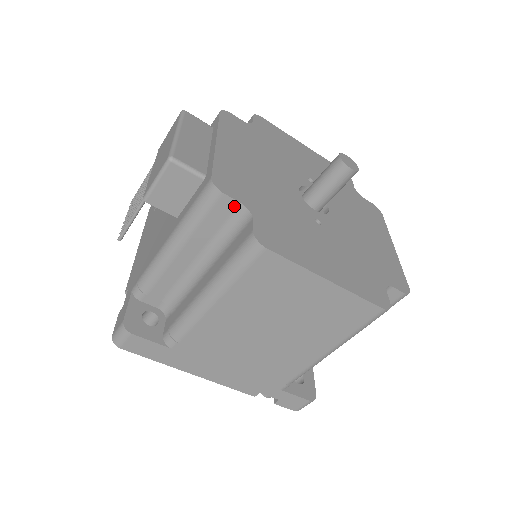
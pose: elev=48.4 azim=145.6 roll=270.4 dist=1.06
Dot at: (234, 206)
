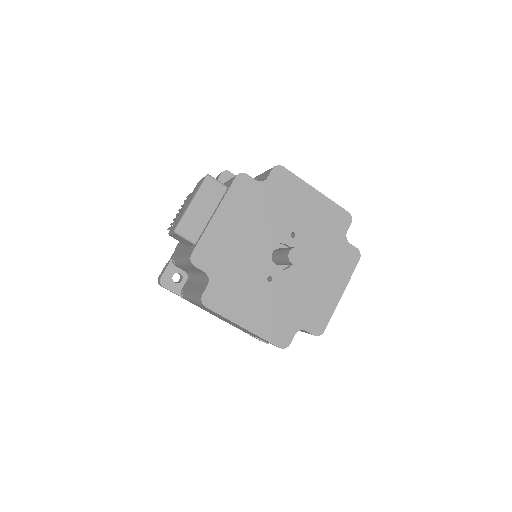
Dot at: (202, 271)
